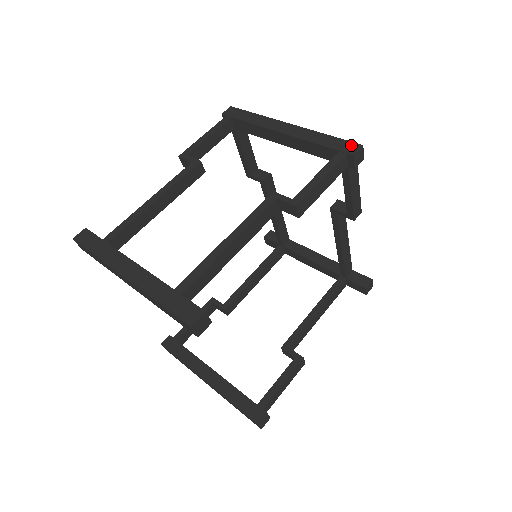
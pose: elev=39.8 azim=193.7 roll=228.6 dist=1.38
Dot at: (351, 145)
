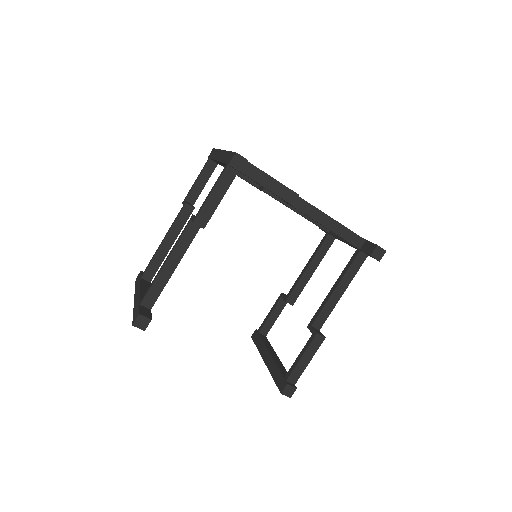
Dot at: (232, 155)
